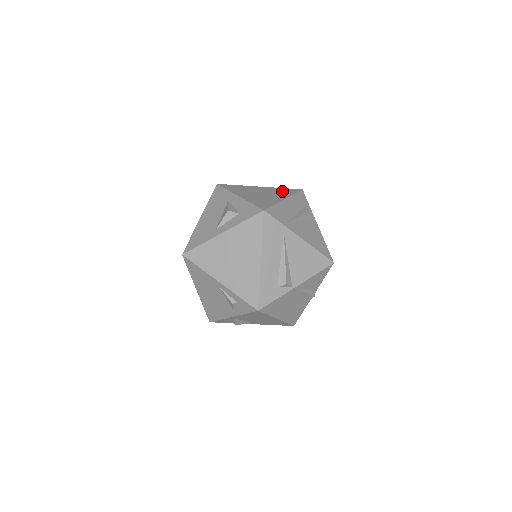
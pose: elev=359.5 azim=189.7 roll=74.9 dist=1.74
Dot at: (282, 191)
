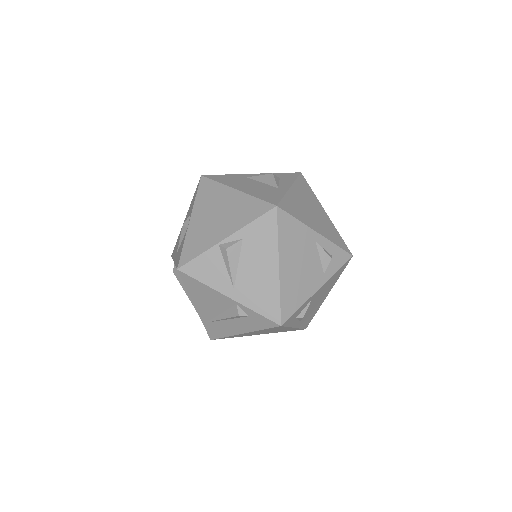
Dot at: occluded
